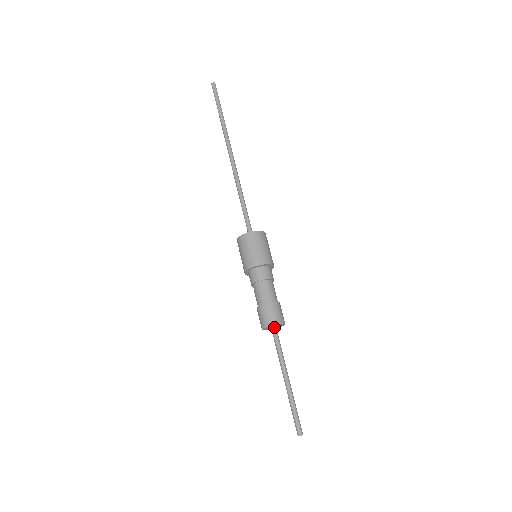
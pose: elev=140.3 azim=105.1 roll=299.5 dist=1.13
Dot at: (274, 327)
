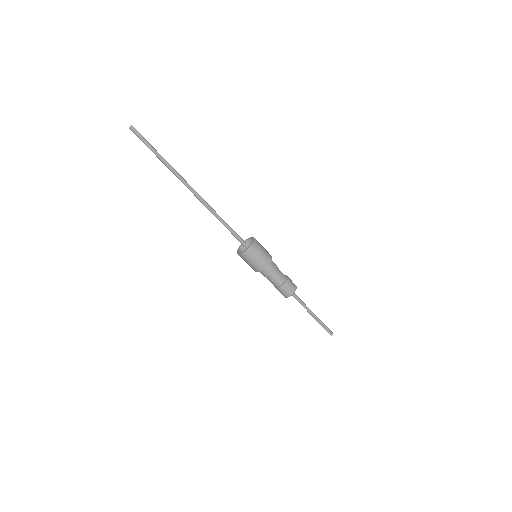
Dot at: occluded
